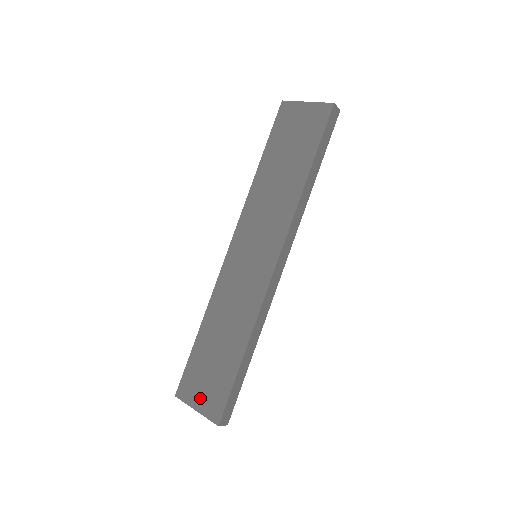
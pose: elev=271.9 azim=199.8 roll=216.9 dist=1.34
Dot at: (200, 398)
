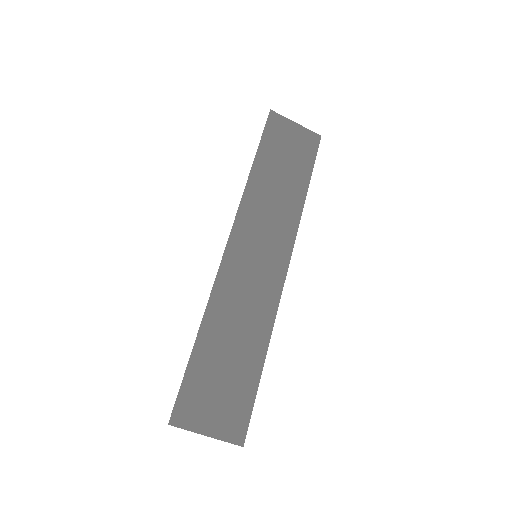
Dot at: (212, 419)
